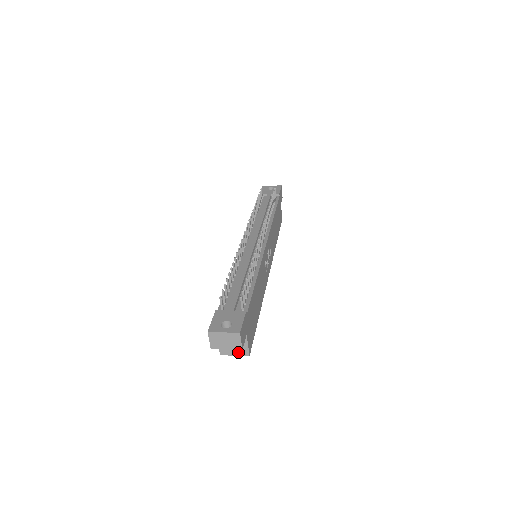
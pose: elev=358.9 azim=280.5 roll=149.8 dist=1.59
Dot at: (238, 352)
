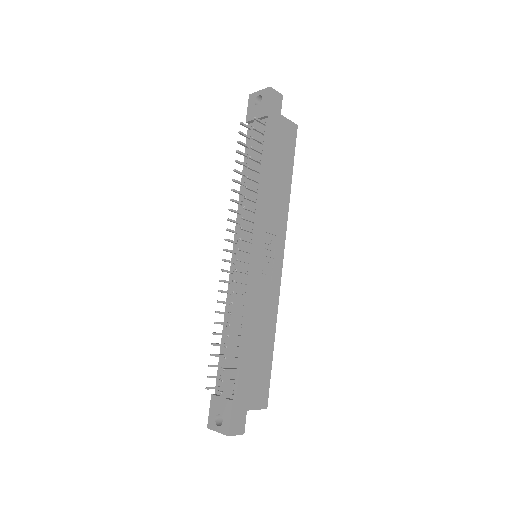
Dot at: occluded
